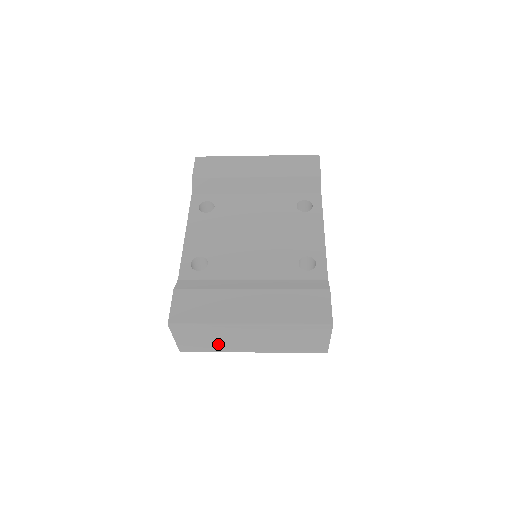
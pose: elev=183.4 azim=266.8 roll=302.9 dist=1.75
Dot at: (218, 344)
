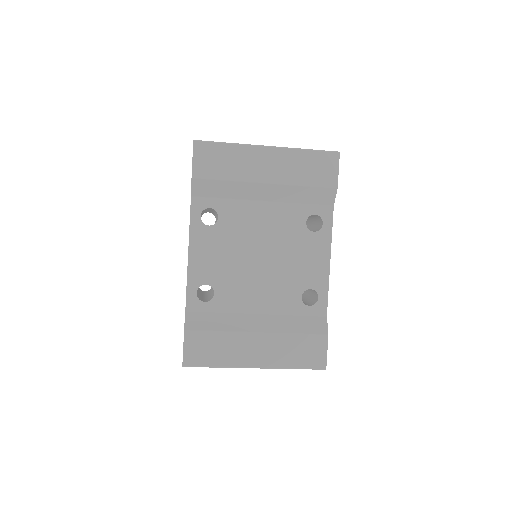
Dot at: occluded
